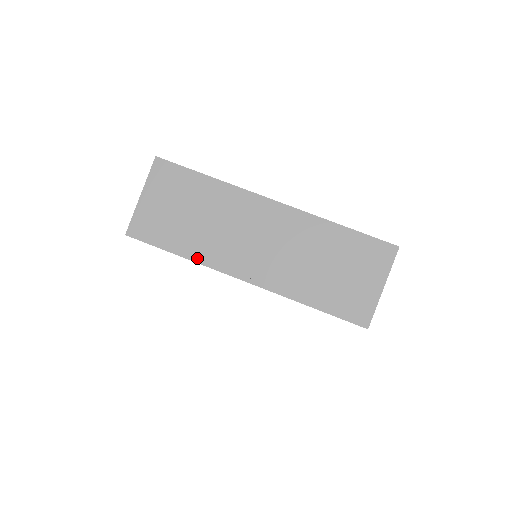
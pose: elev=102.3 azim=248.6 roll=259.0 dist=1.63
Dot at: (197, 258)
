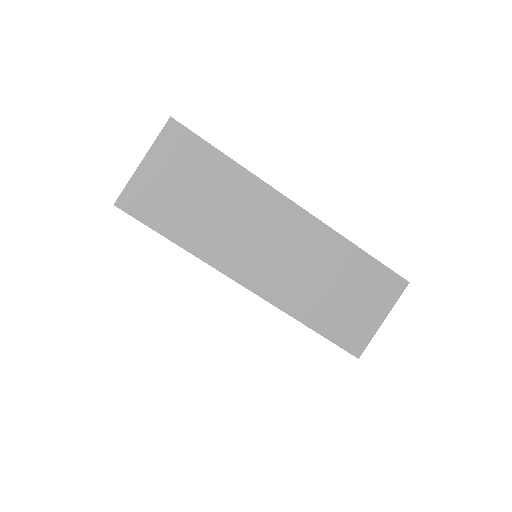
Dot at: (197, 251)
